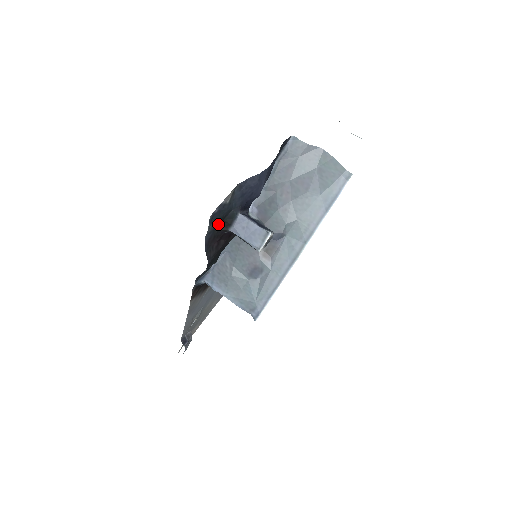
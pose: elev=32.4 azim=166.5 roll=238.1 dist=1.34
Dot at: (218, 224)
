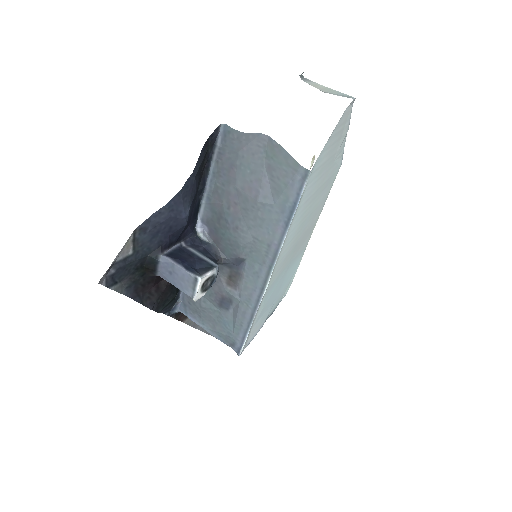
Dot at: (137, 274)
